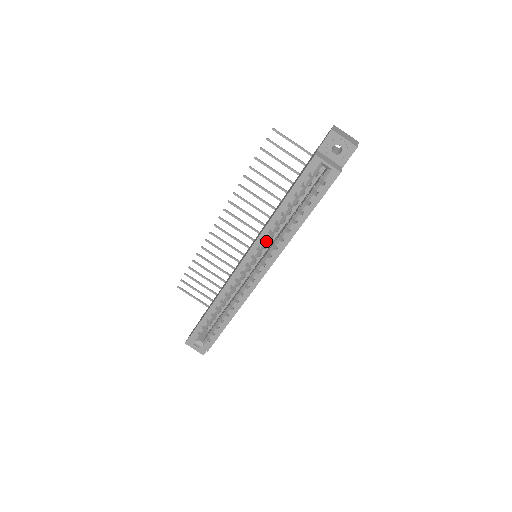
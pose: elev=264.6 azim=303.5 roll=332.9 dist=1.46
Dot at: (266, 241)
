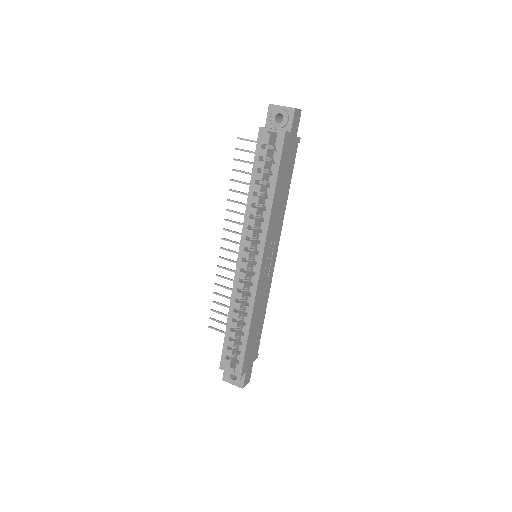
Dot at: (252, 229)
